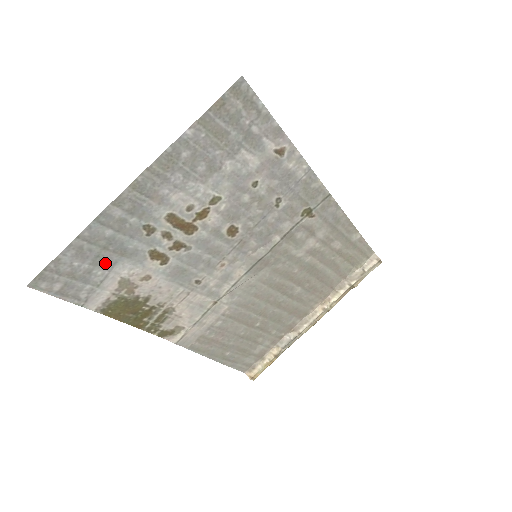
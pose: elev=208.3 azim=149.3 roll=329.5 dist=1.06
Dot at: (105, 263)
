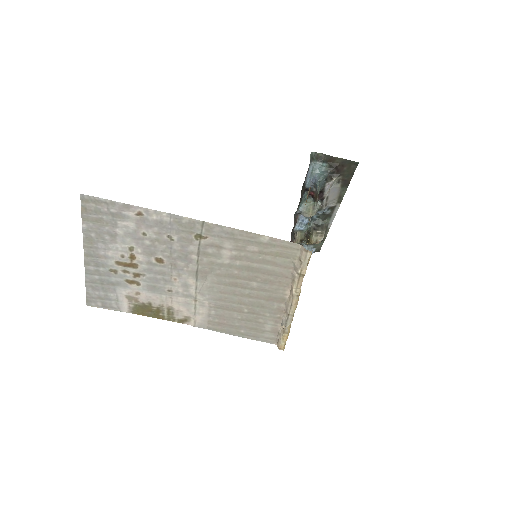
Dot at: (110, 290)
